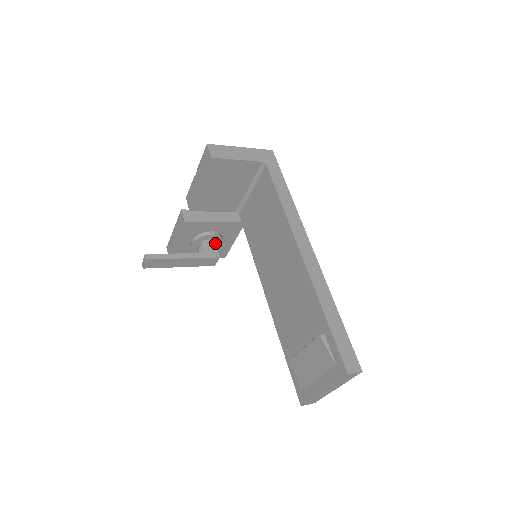
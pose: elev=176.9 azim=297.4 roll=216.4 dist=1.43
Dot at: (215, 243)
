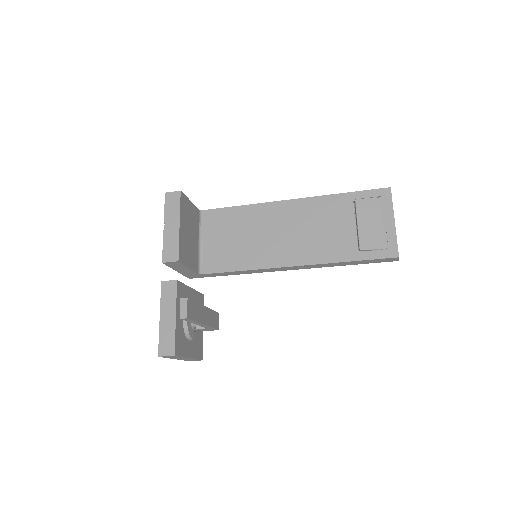
Dot at: occluded
